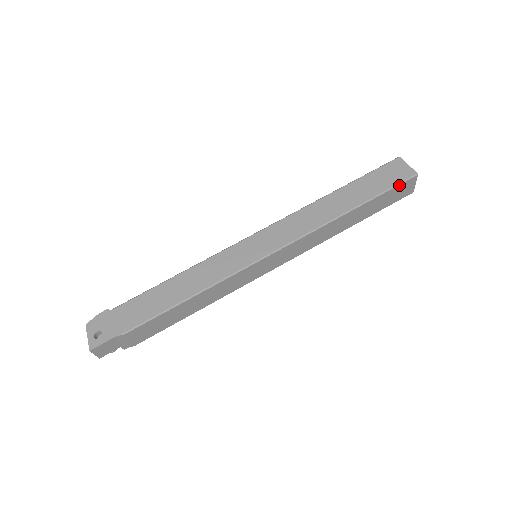
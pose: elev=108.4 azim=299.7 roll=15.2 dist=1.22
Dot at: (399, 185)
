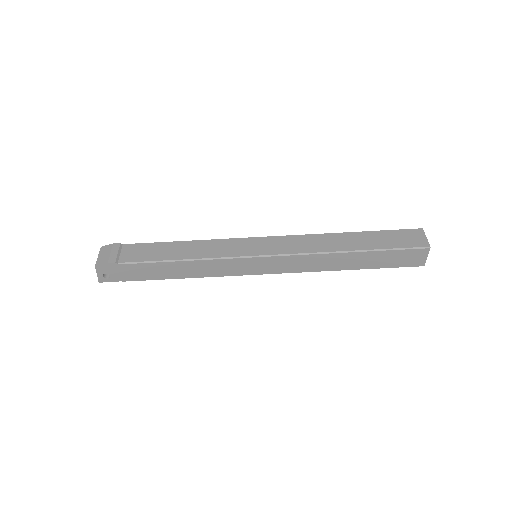
Dot at: (403, 266)
